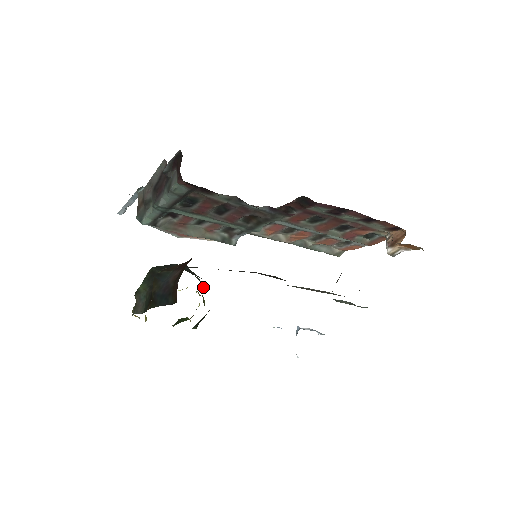
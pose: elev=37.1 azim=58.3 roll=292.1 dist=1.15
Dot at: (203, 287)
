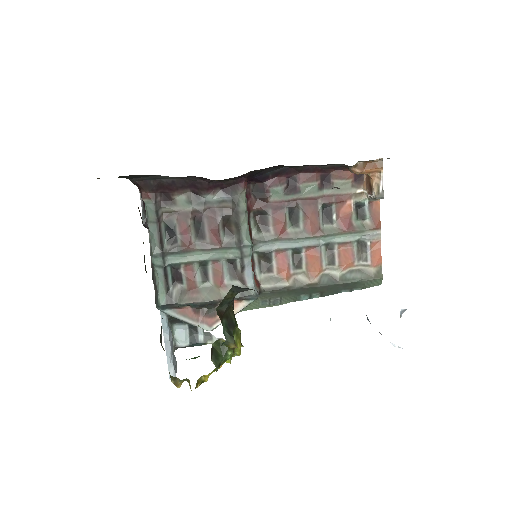
Dot at: occluded
